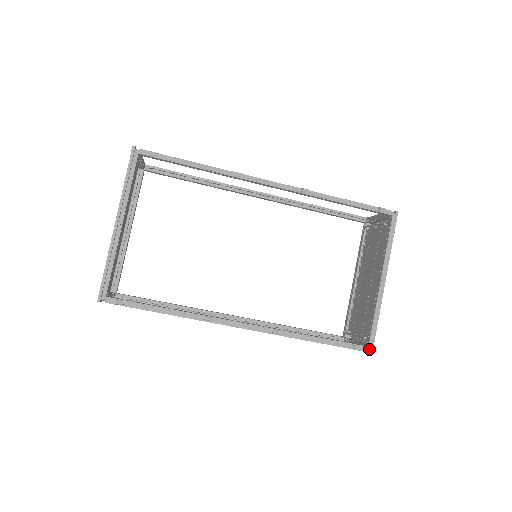
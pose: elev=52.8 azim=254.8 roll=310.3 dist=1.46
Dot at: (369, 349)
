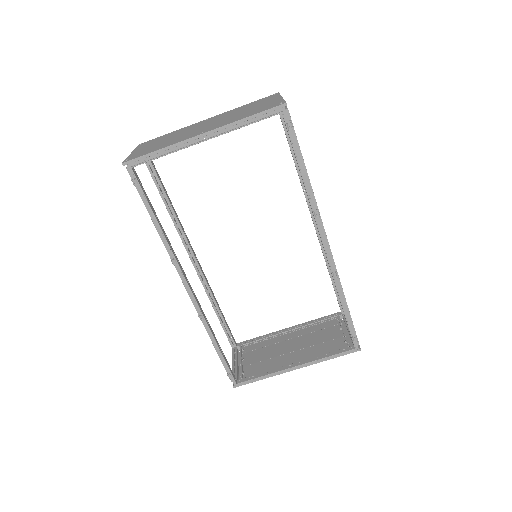
Dot at: (235, 384)
